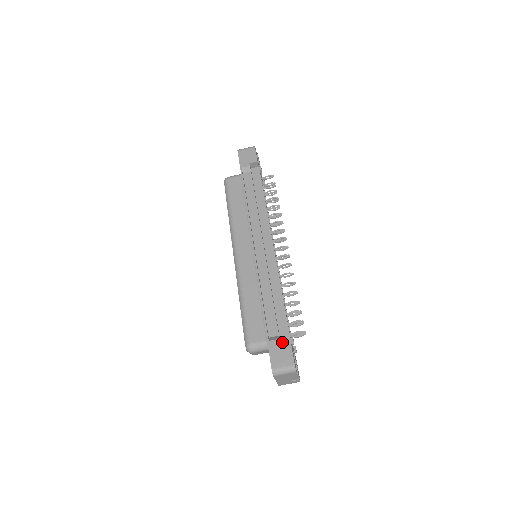
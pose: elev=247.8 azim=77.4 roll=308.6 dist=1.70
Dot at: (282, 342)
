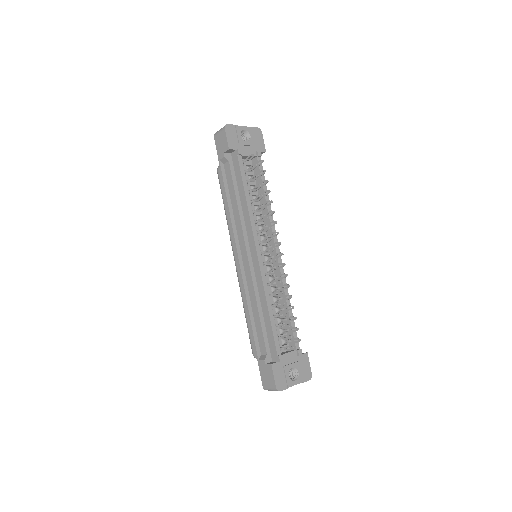
Dot at: (272, 358)
